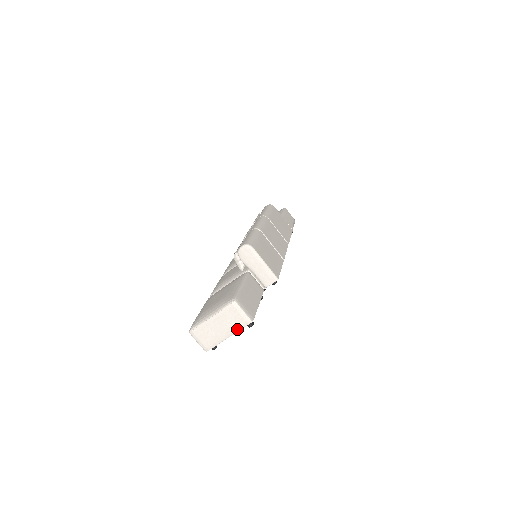
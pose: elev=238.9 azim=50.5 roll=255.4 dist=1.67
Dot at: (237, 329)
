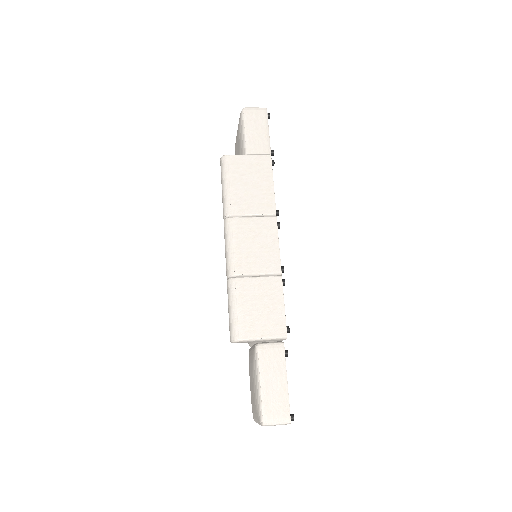
Dot at: occluded
